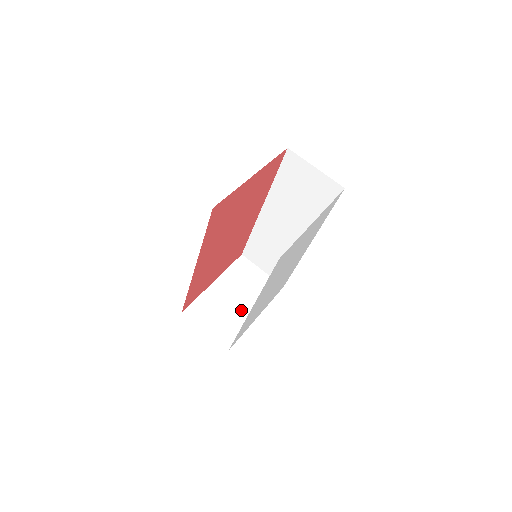
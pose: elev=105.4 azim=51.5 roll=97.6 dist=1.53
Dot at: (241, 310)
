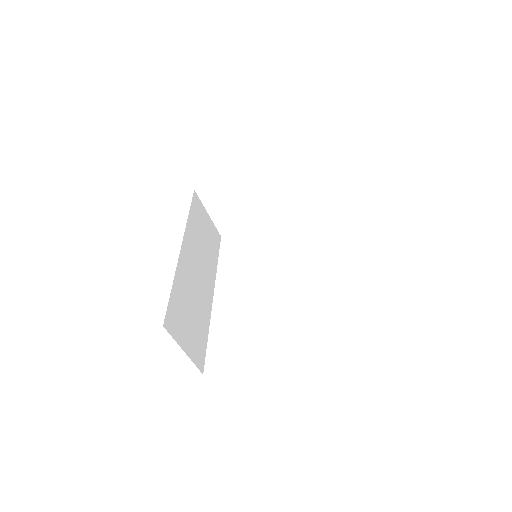
Dot at: (256, 210)
